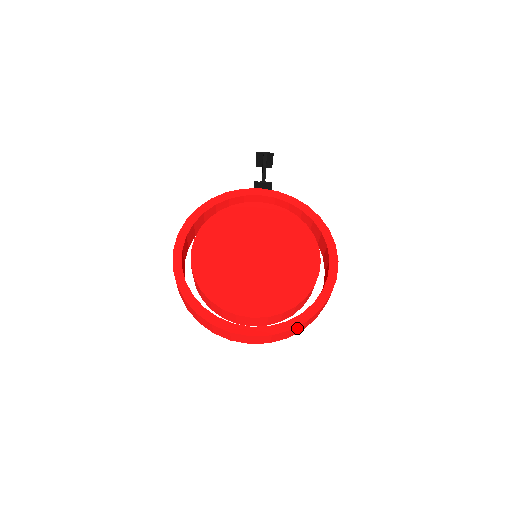
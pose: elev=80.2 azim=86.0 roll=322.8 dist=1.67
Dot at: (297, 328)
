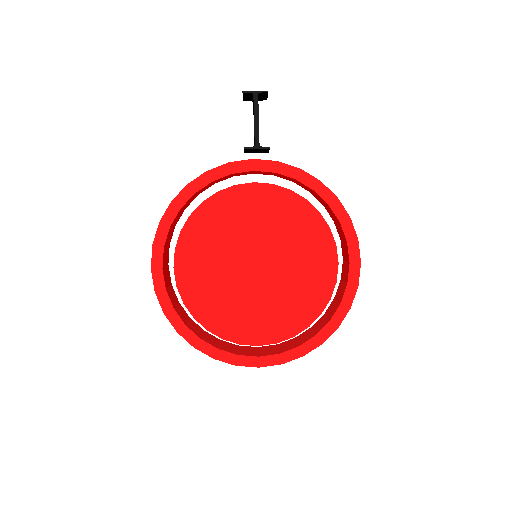
Dot at: occluded
